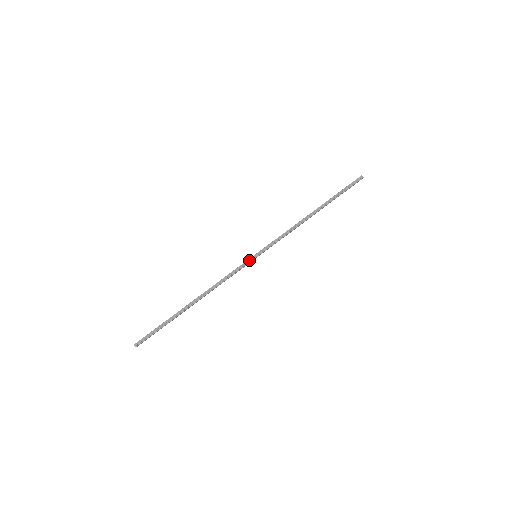
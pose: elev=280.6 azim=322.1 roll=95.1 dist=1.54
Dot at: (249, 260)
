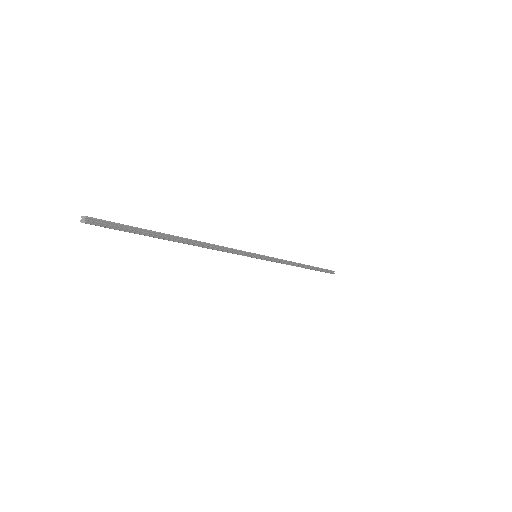
Dot at: (251, 254)
